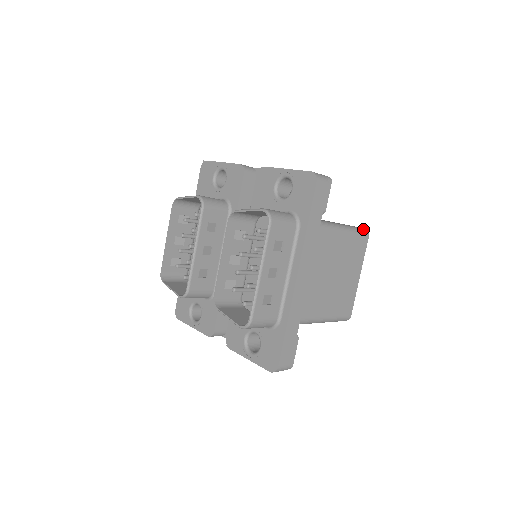
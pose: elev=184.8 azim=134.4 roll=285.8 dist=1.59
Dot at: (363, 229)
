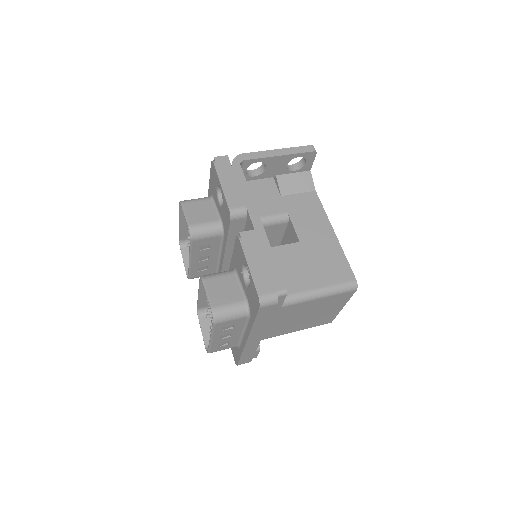
Dot at: (352, 284)
